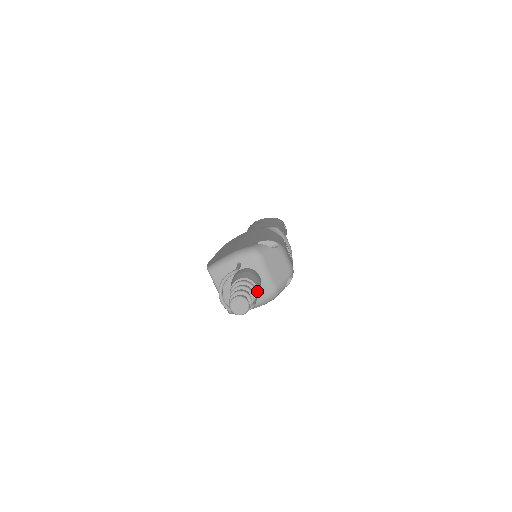
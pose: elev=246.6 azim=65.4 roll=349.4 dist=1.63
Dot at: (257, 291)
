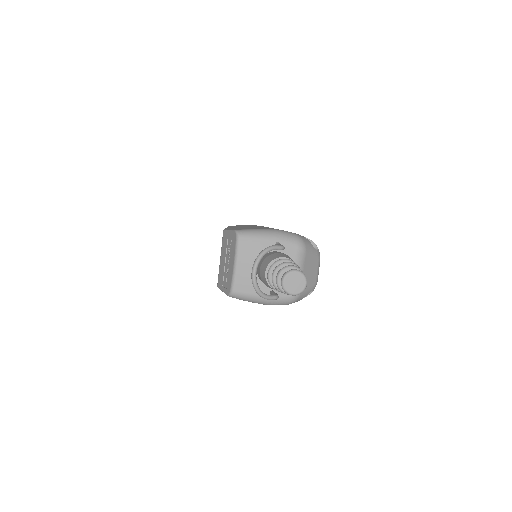
Dot at: occluded
